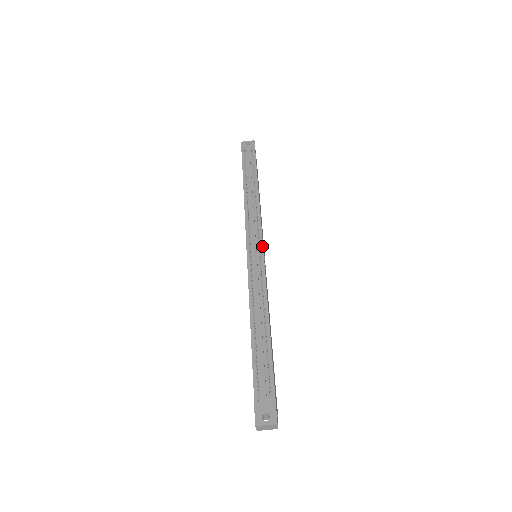
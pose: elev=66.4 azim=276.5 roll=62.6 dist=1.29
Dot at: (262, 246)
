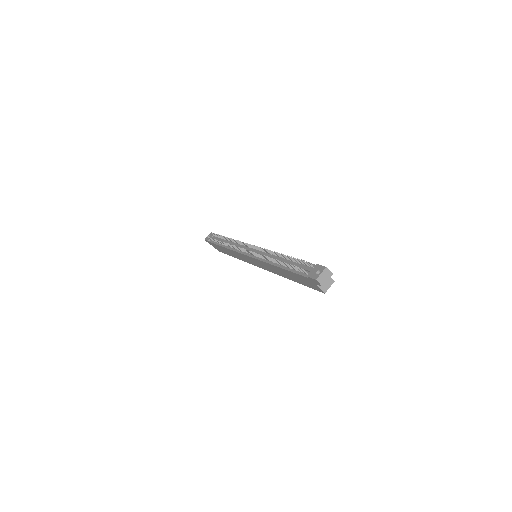
Dot at: occluded
